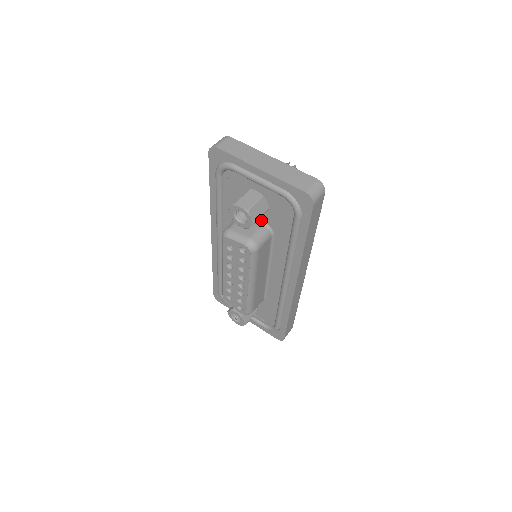
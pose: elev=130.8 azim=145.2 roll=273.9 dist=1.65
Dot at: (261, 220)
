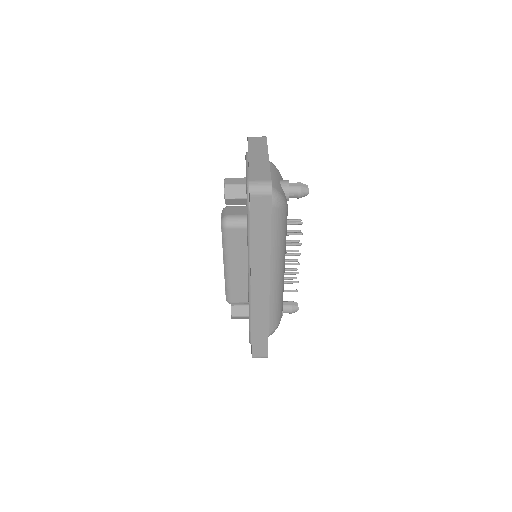
Dot at: occluded
